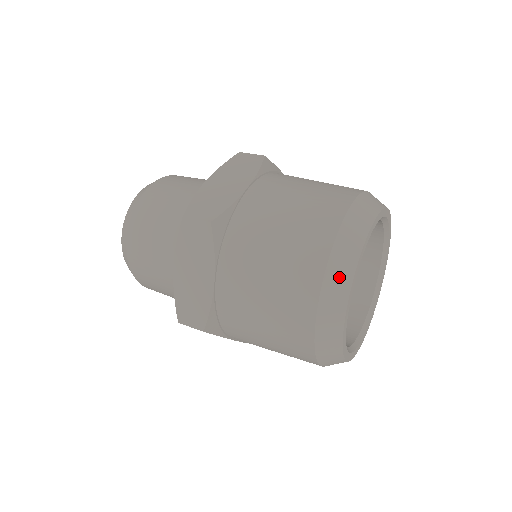
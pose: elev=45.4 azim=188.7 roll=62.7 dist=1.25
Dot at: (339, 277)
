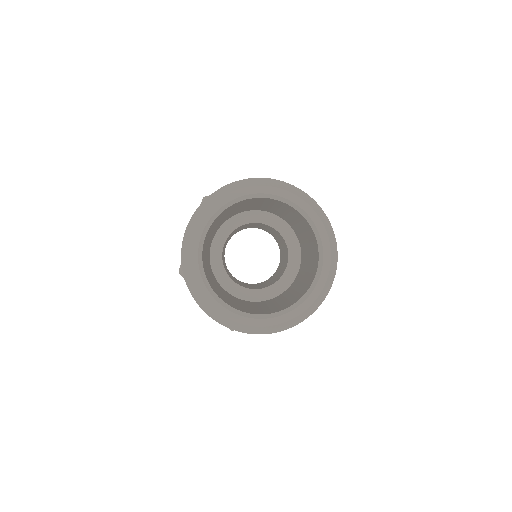
Dot at: (271, 182)
